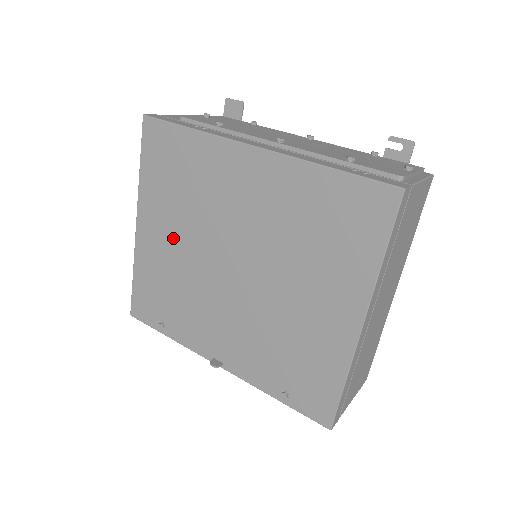
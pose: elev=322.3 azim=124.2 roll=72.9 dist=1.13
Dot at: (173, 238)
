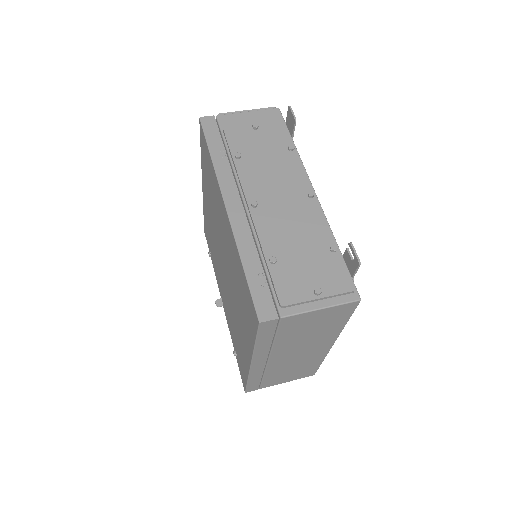
Dot at: (210, 213)
